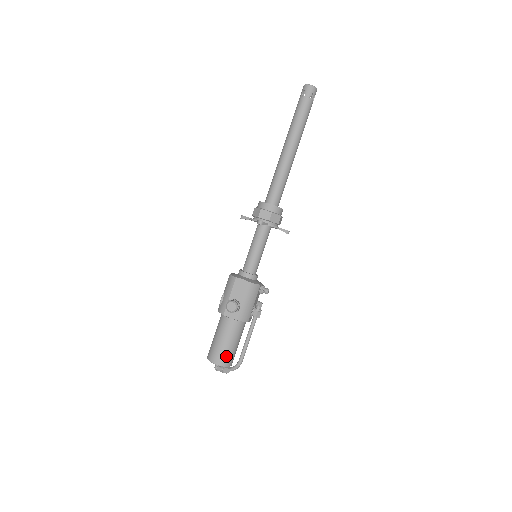
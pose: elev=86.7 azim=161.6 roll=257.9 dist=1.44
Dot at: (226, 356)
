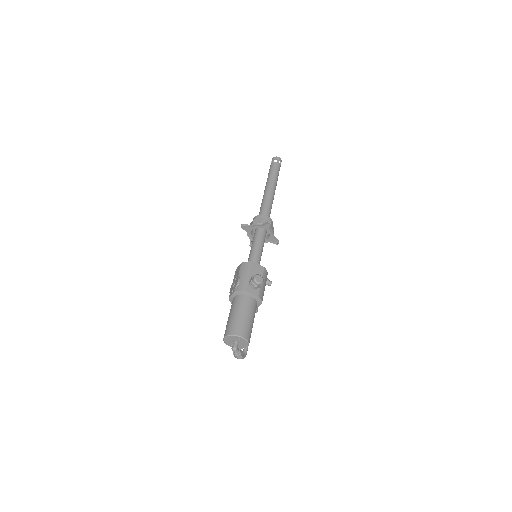
Dot at: (249, 331)
